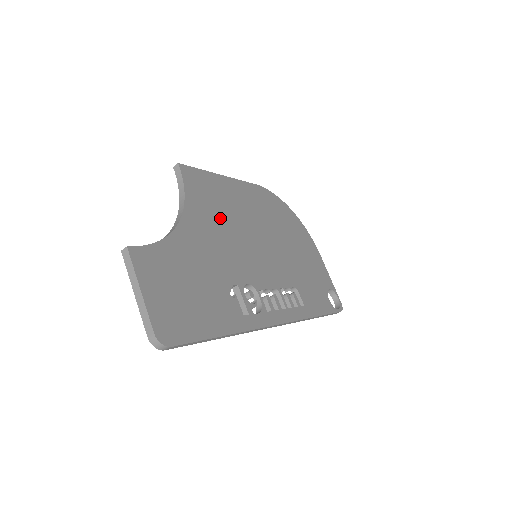
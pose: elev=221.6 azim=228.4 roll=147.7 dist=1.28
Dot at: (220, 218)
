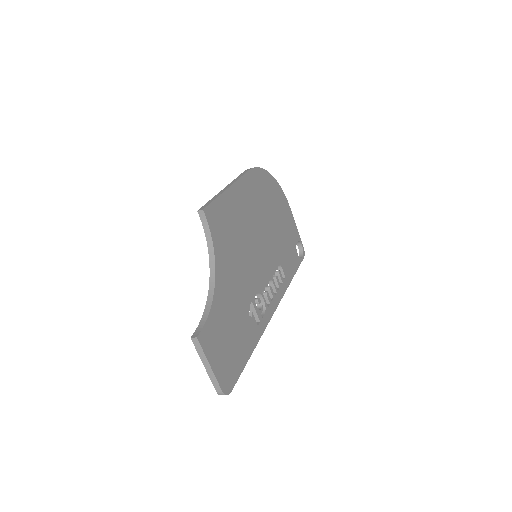
Dot at: (234, 243)
